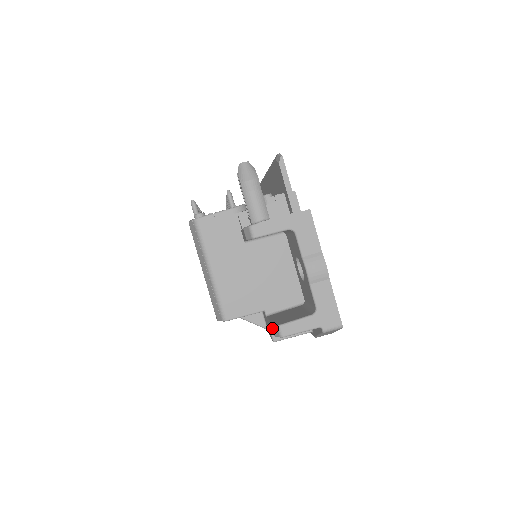
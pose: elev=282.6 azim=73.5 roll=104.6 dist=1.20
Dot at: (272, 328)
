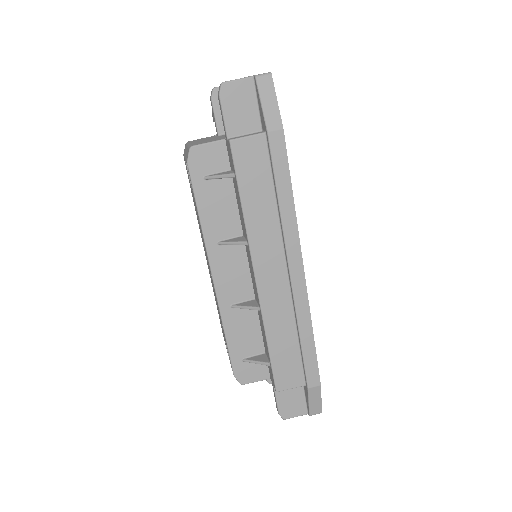
Dot at: (218, 94)
